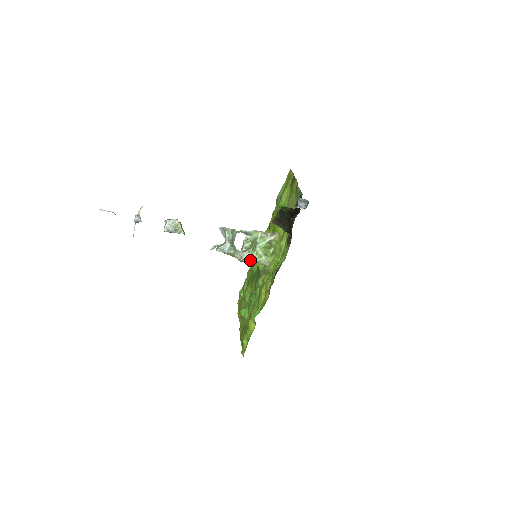
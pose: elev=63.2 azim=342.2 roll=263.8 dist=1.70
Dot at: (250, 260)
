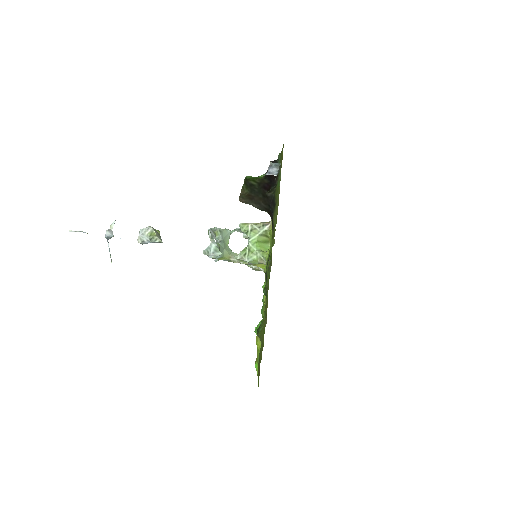
Dot at: (243, 260)
